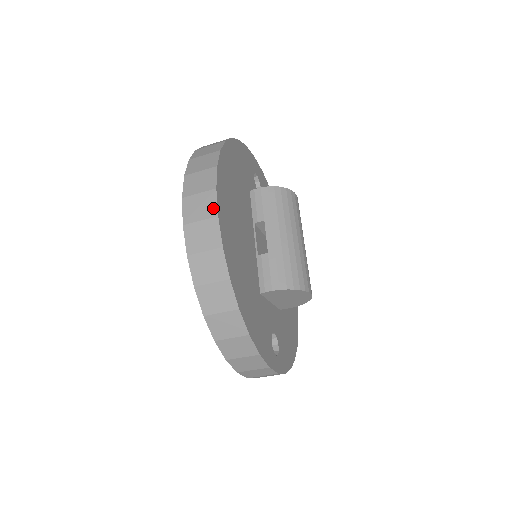
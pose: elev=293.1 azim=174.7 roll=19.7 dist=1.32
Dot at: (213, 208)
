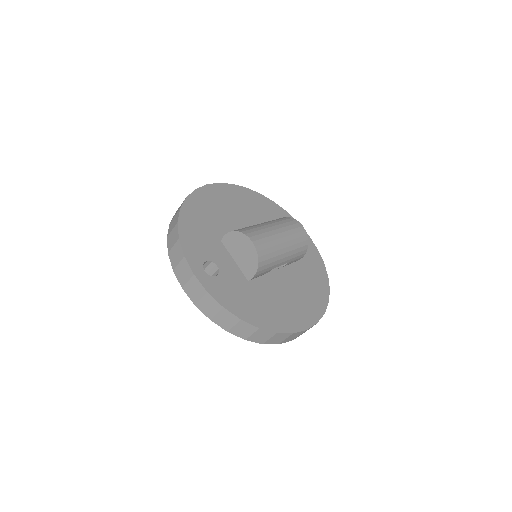
Dot at: (209, 186)
